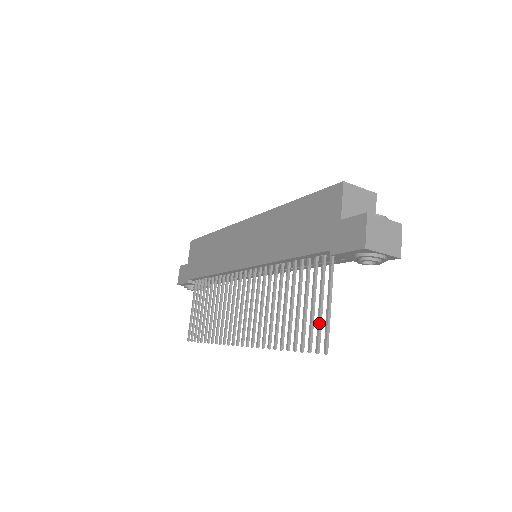
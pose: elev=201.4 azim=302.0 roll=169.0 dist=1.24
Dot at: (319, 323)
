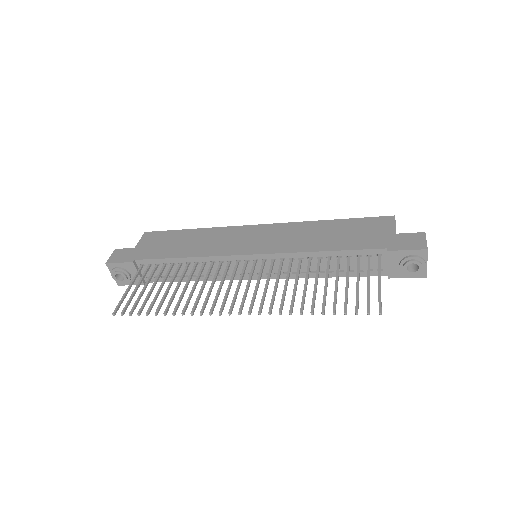
Dot at: occluded
